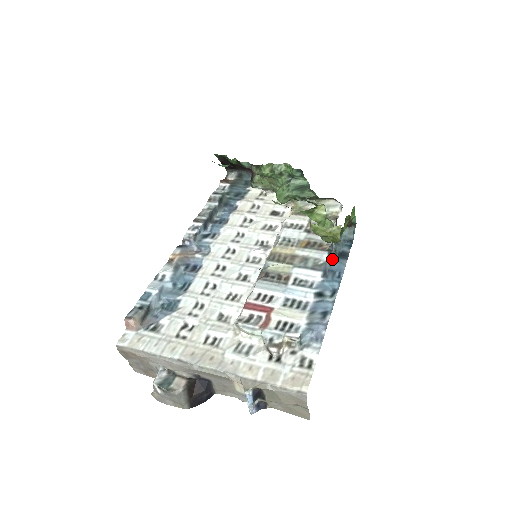
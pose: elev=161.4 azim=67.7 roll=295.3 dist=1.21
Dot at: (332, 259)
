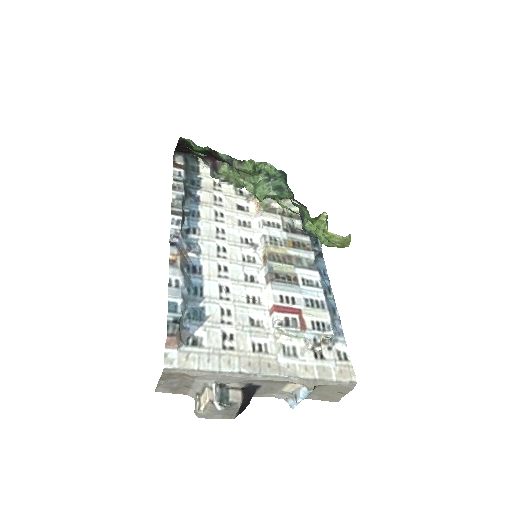
Dot at: (316, 258)
